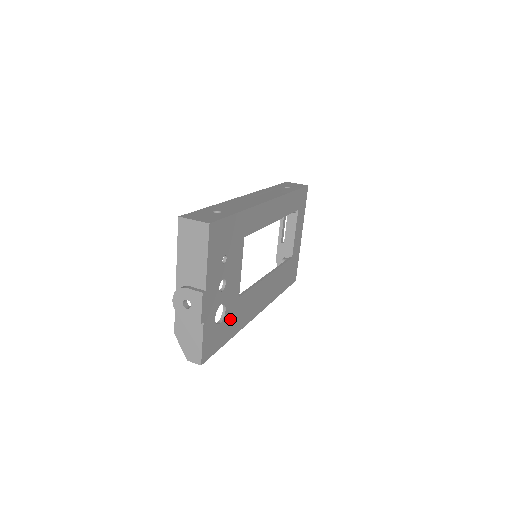
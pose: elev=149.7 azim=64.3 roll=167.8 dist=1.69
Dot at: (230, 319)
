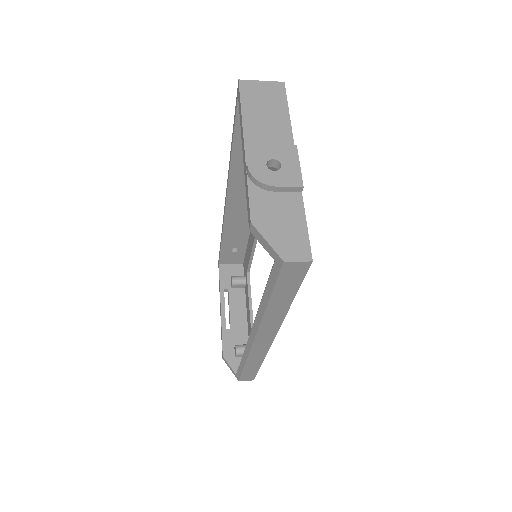
Dot at: occluded
